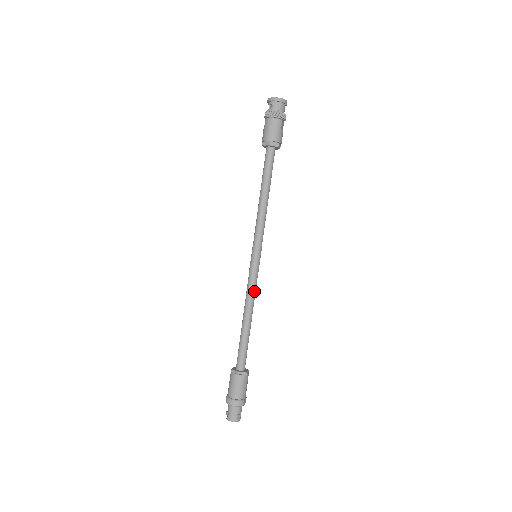
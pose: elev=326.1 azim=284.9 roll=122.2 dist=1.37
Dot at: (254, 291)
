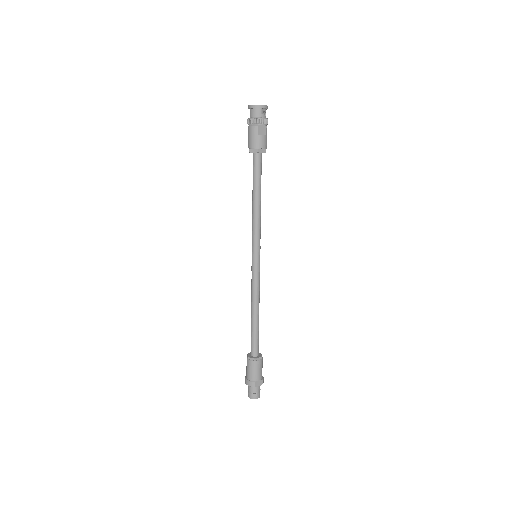
Dot at: (255, 288)
